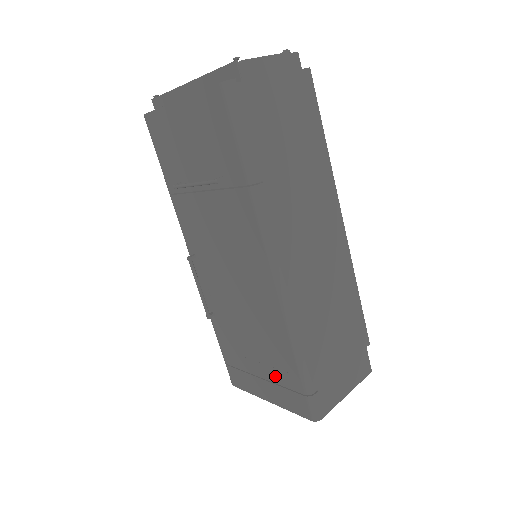
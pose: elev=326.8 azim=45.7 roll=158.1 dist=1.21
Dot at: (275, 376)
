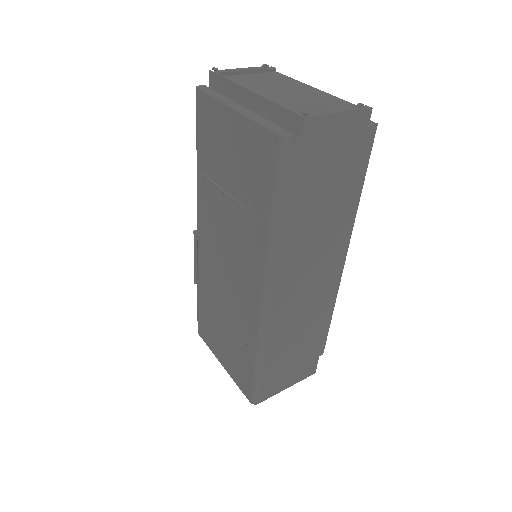
Dot at: (234, 357)
